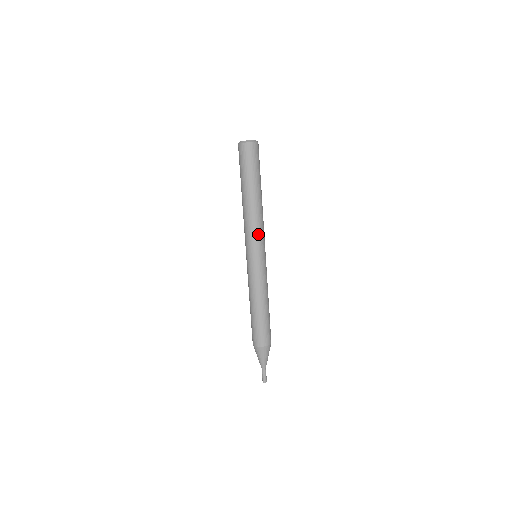
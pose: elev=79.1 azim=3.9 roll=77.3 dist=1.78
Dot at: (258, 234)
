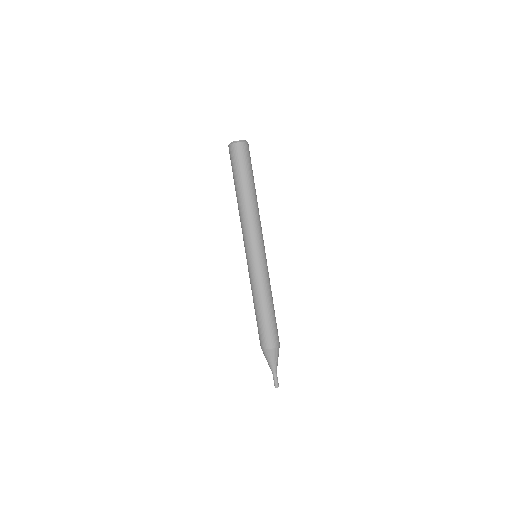
Dot at: (258, 232)
